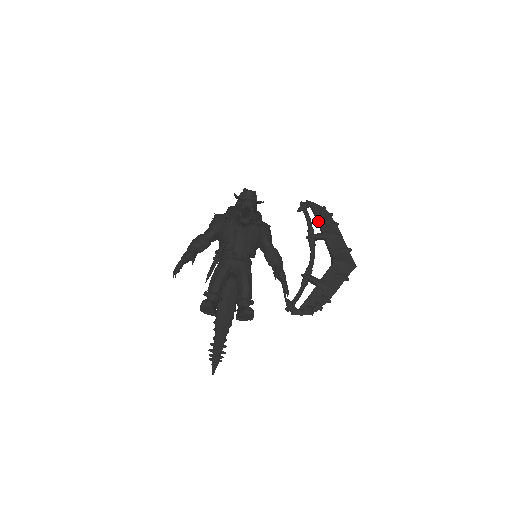
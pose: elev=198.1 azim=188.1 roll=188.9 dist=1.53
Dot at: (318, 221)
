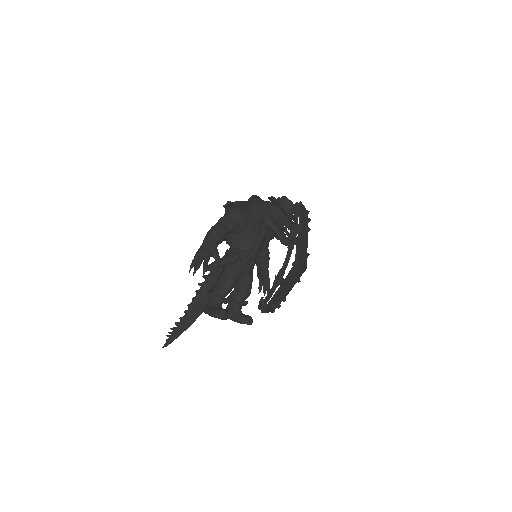
Dot at: occluded
